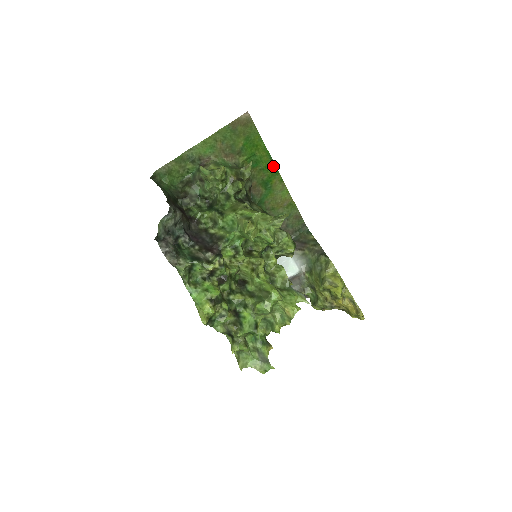
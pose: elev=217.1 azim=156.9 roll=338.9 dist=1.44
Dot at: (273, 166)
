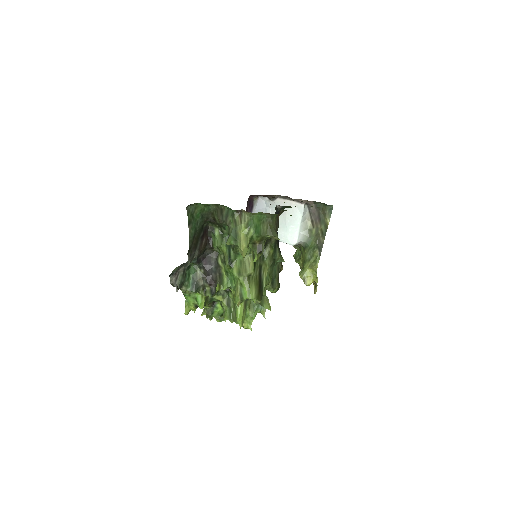
Dot at: occluded
